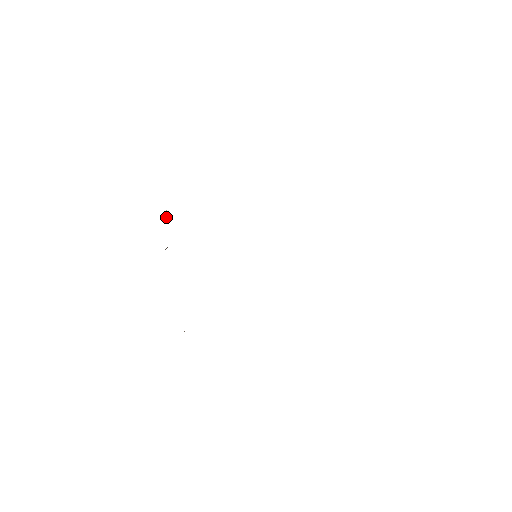
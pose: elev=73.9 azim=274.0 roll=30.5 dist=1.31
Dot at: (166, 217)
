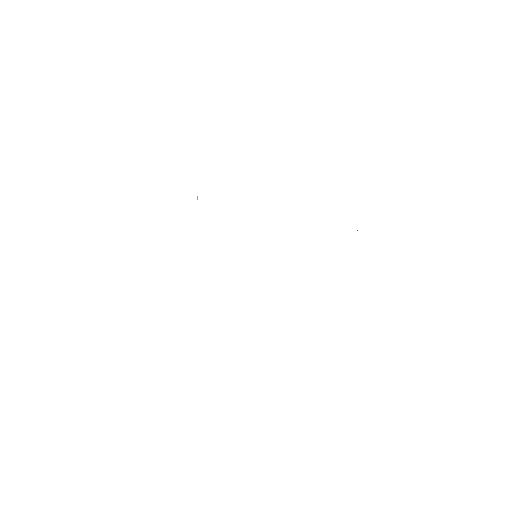
Dot at: occluded
